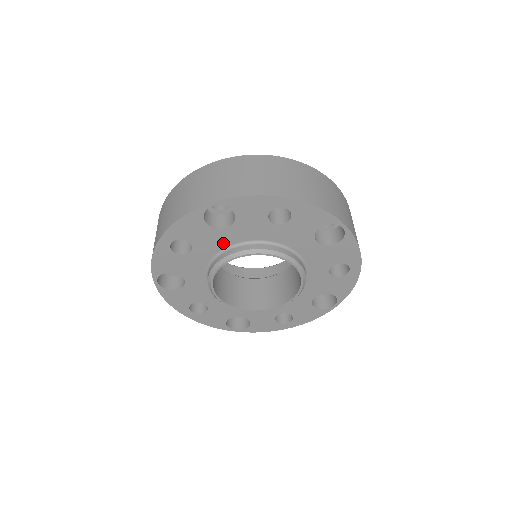
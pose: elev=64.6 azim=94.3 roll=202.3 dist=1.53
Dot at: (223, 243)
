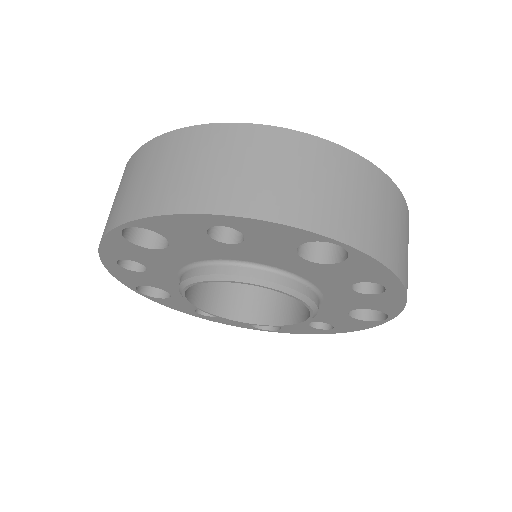
Dot at: (177, 262)
